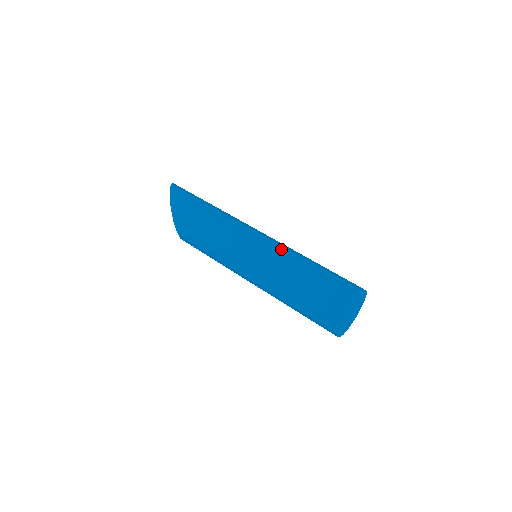
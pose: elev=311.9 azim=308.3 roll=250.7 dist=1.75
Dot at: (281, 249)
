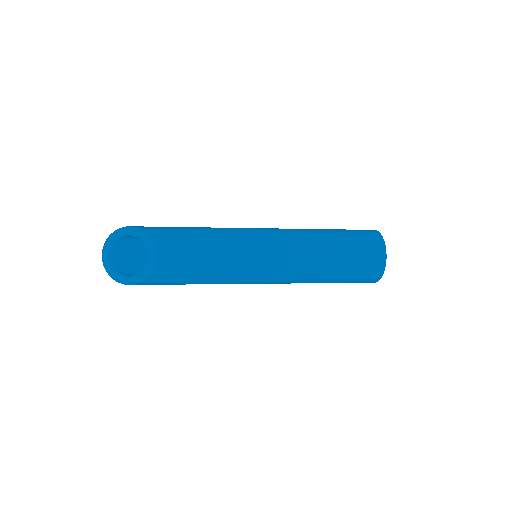
Dot at: occluded
